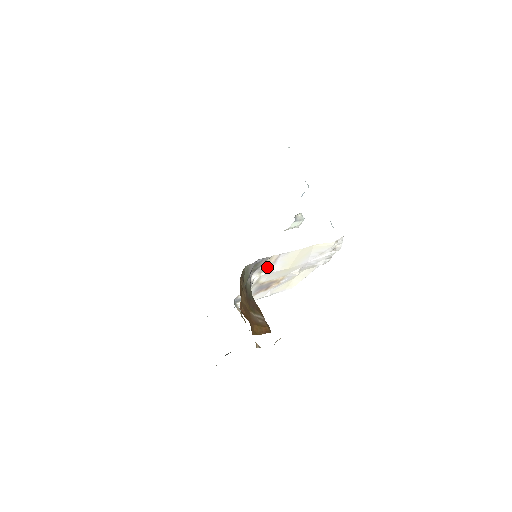
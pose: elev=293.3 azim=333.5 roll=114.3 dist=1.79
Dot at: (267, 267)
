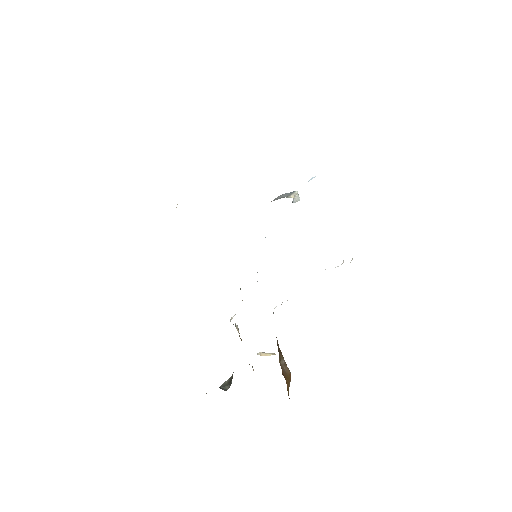
Dot at: occluded
